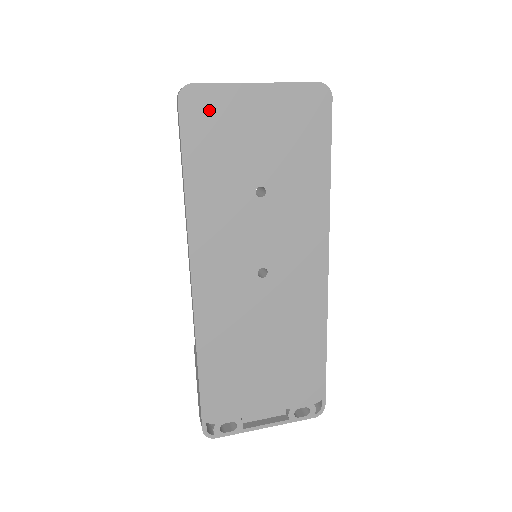
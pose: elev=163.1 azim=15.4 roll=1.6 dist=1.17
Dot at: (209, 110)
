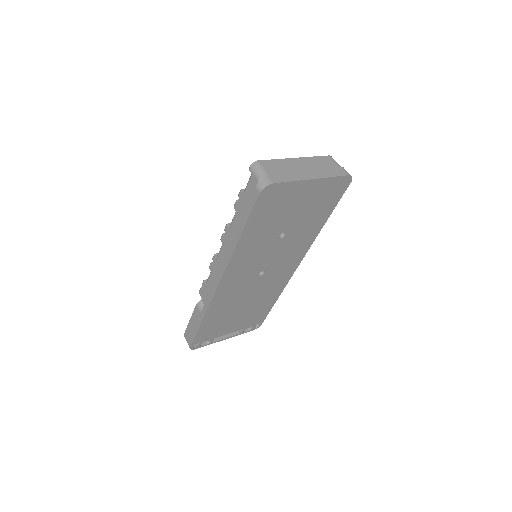
Dot at: (276, 197)
